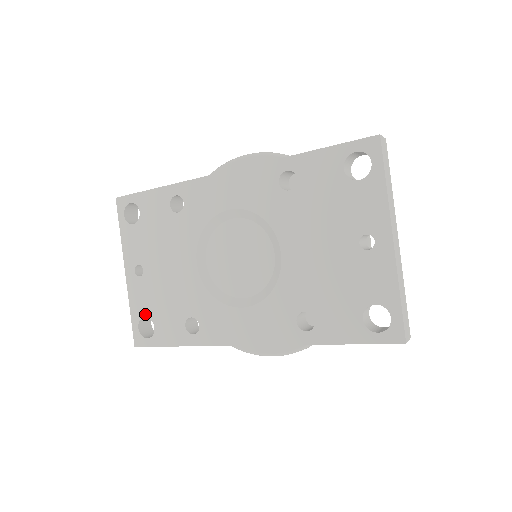
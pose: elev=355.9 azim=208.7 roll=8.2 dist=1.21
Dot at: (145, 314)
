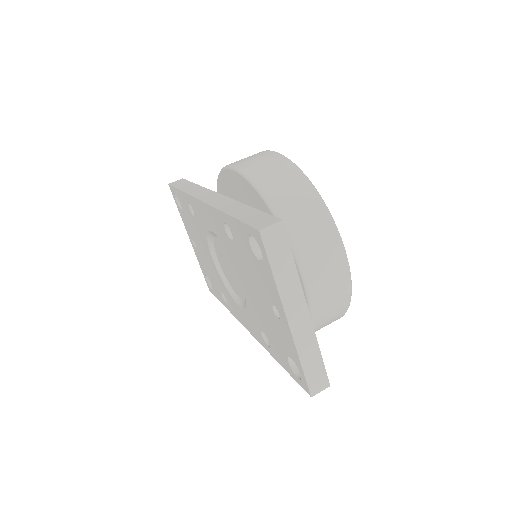
Dot at: (206, 274)
